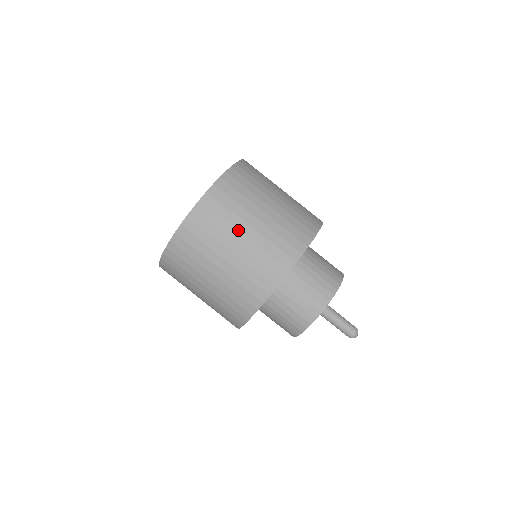
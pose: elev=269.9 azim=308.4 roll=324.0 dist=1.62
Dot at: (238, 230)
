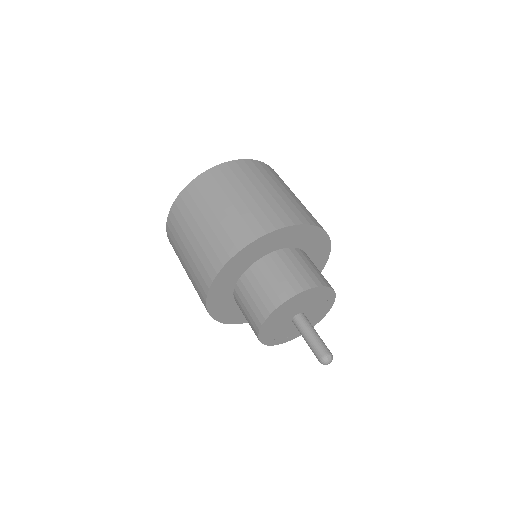
Dot at: (227, 197)
